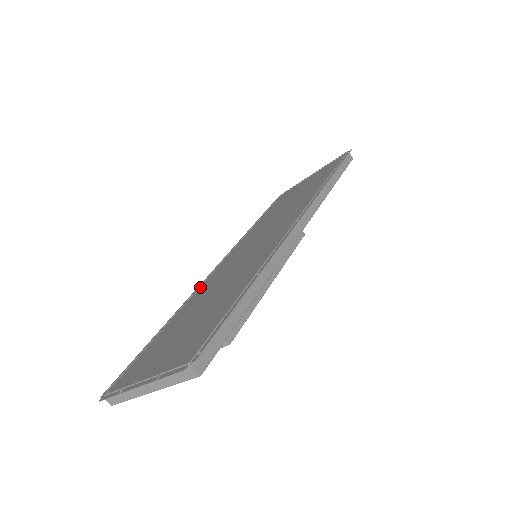
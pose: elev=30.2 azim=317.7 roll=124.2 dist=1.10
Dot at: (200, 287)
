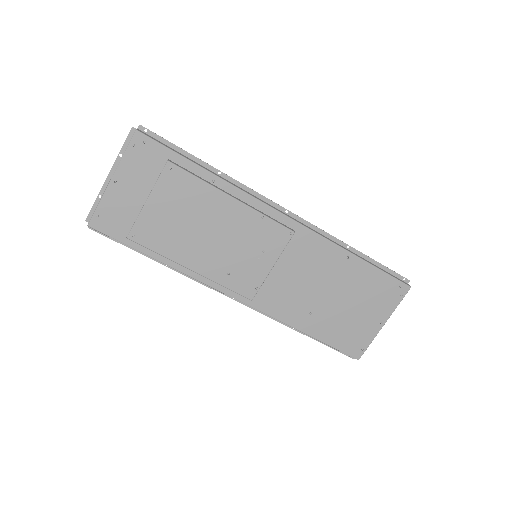
Dot at: occluded
